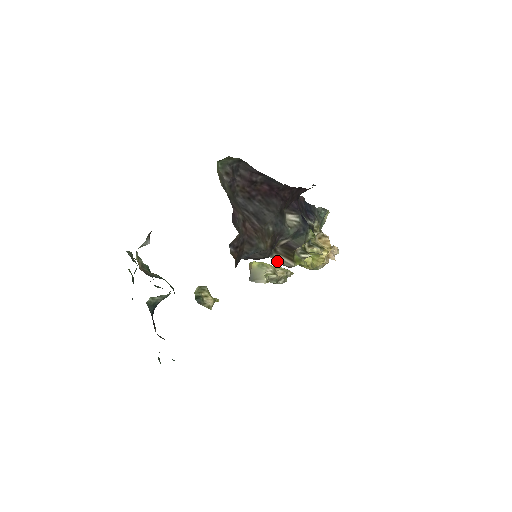
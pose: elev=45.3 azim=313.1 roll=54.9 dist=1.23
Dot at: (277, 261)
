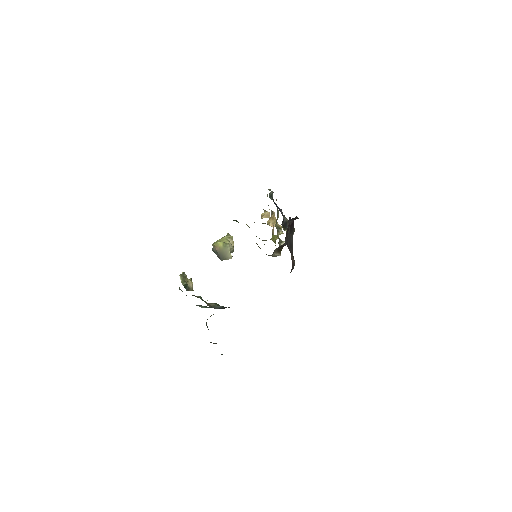
Dot at: (269, 255)
